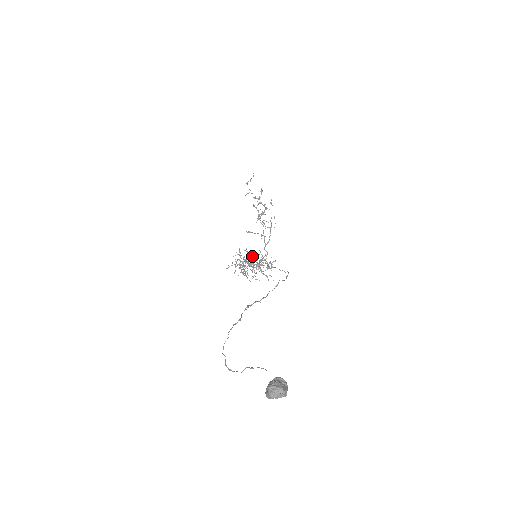
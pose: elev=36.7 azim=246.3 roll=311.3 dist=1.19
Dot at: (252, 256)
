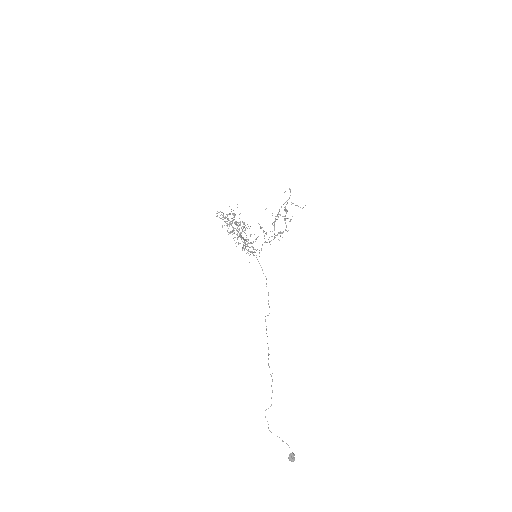
Dot at: (245, 229)
